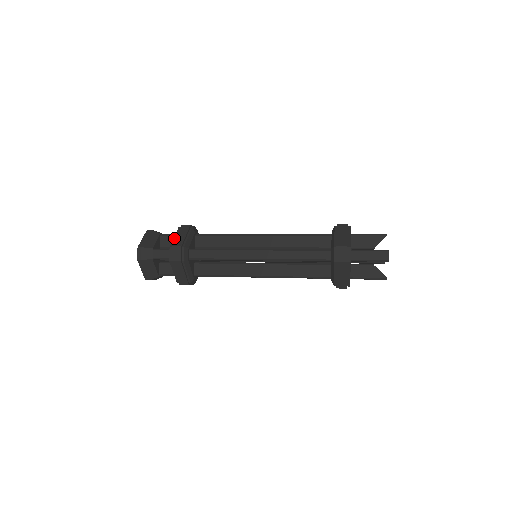
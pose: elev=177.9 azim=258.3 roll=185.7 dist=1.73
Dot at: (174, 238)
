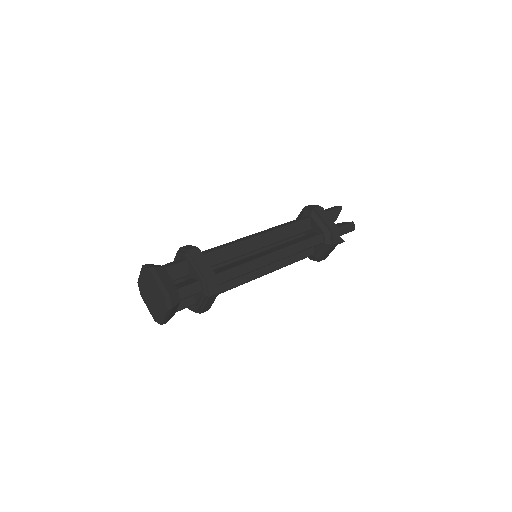
Dot at: (196, 270)
